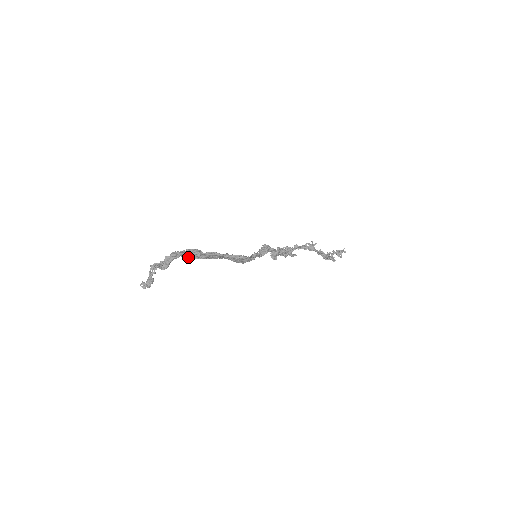
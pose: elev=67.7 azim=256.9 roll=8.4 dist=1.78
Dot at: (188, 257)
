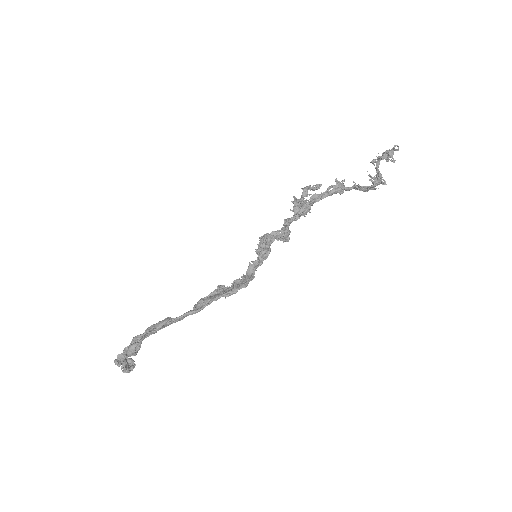
Dot at: (155, 332)
